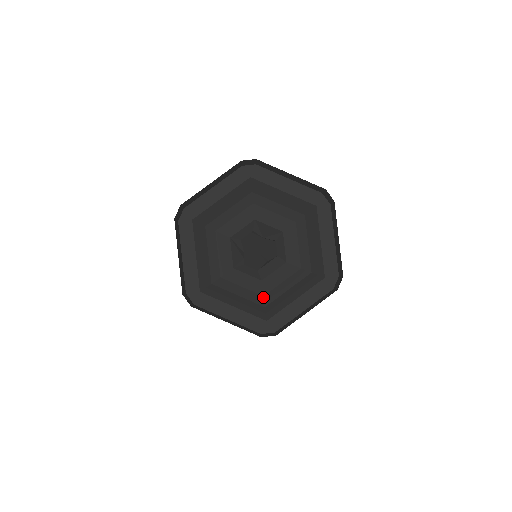
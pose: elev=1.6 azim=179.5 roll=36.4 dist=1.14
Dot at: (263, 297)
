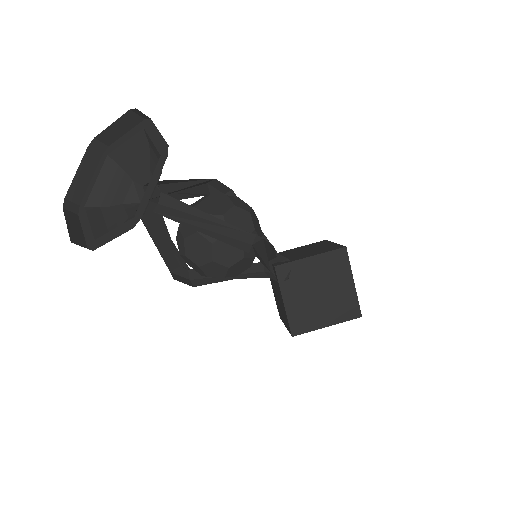
Dot at: occluded
